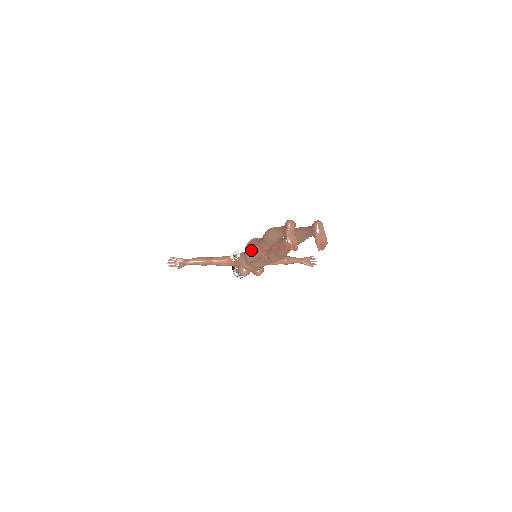
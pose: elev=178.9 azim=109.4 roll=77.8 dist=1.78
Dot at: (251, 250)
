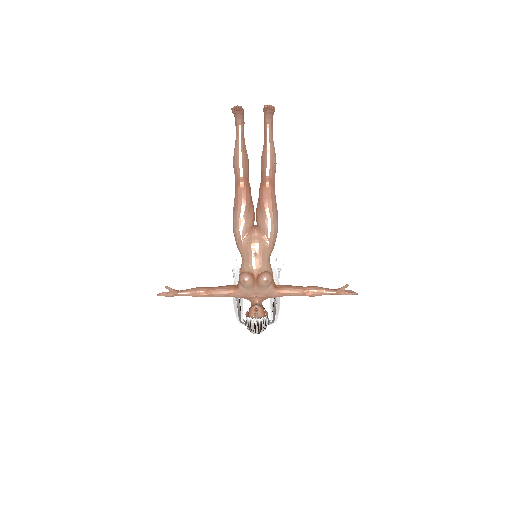
Dot at: (233, 209)
